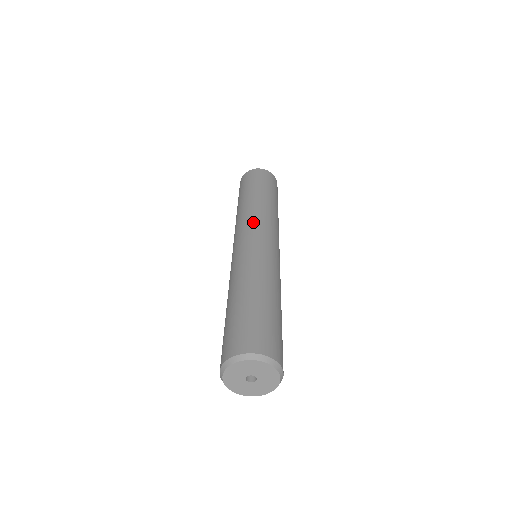
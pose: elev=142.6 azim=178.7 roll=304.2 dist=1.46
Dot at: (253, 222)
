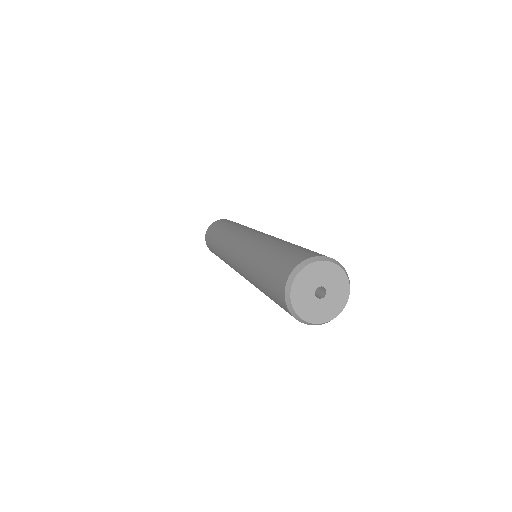
Dot at: (241, 230)
